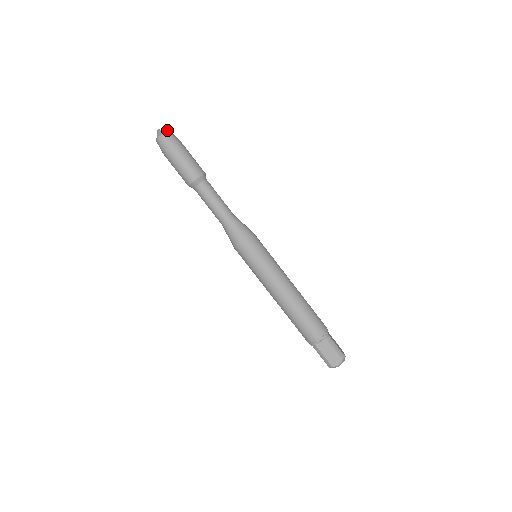
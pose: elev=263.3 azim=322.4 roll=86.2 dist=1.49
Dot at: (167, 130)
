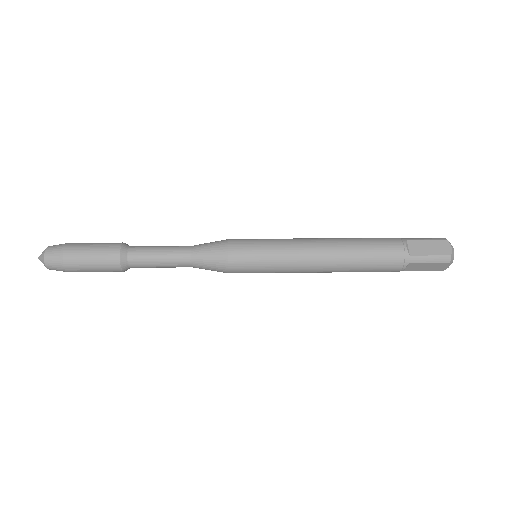
Dot at: occluded
